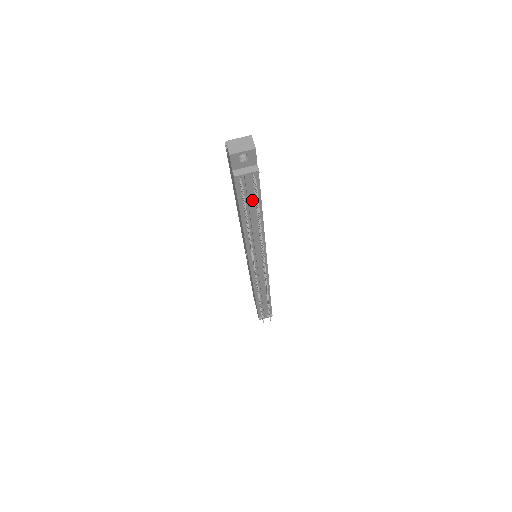
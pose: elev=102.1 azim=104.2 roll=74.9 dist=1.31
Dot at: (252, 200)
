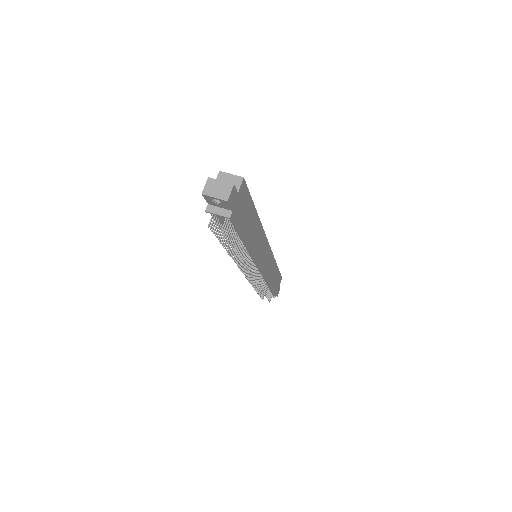
Dot at: (232, 229)
